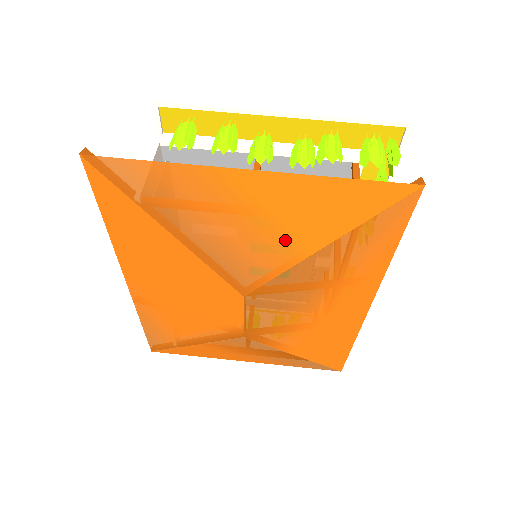
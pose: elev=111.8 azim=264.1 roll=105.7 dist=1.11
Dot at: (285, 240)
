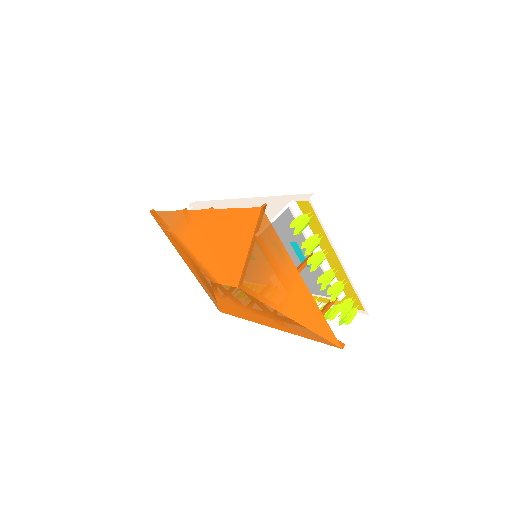
Dot at: (281, 302)
